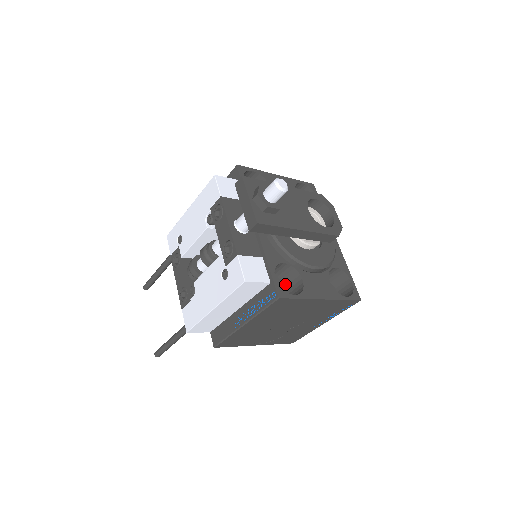
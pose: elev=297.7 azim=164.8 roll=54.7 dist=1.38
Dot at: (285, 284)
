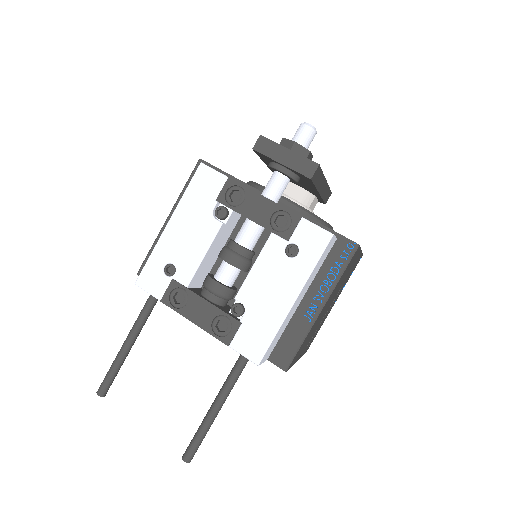
Dot at: occluded
